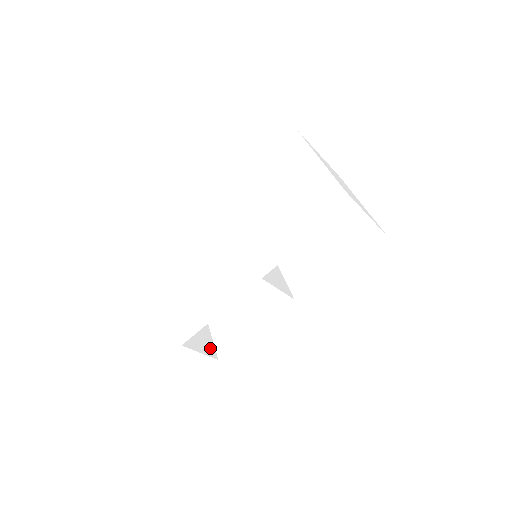
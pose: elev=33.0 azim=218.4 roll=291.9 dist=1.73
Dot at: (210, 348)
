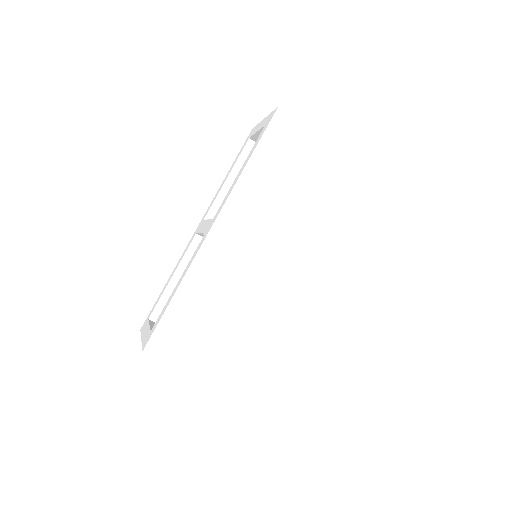
Dot at: occluded
